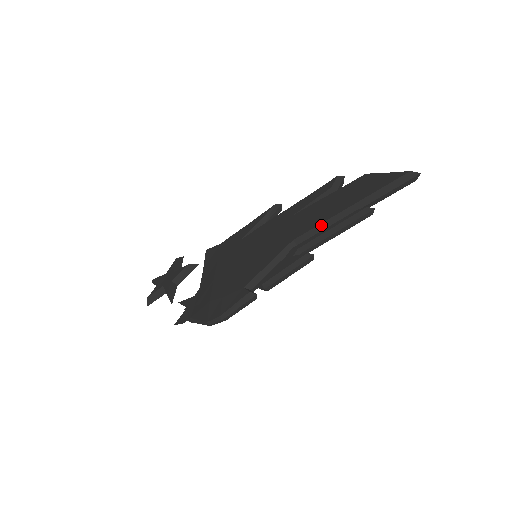
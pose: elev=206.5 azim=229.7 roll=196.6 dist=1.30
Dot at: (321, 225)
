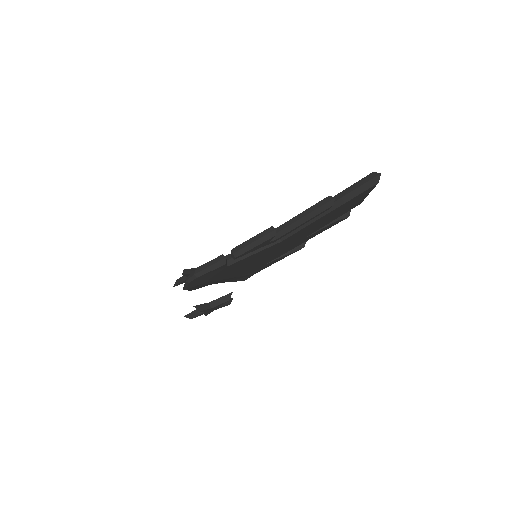
Dot at: occluded
